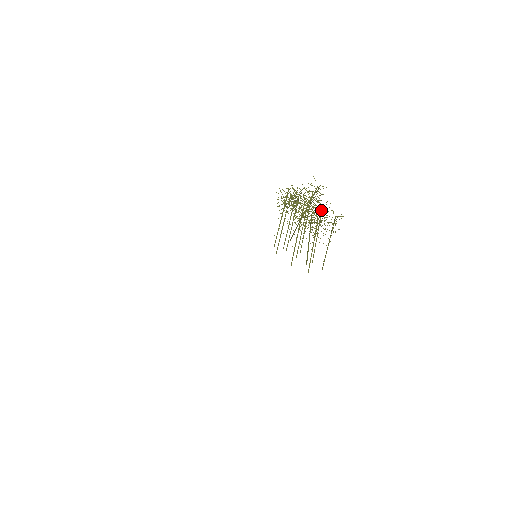
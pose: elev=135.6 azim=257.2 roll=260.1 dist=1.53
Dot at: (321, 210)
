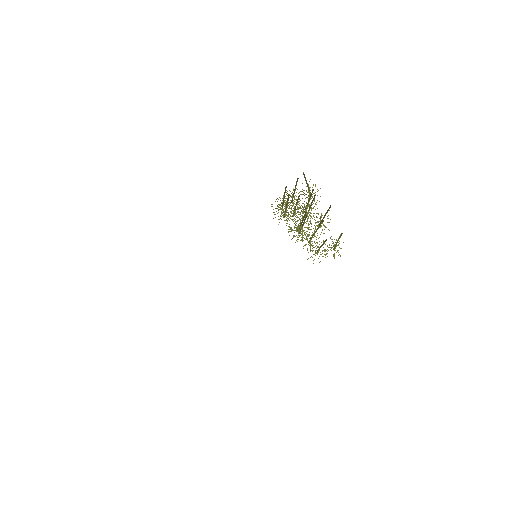
Dot at: (319, 224)
